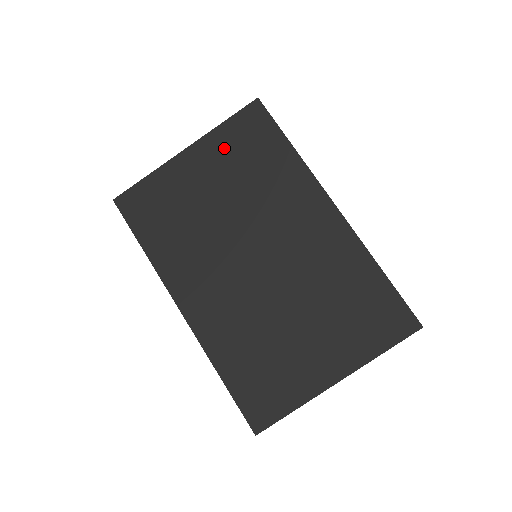
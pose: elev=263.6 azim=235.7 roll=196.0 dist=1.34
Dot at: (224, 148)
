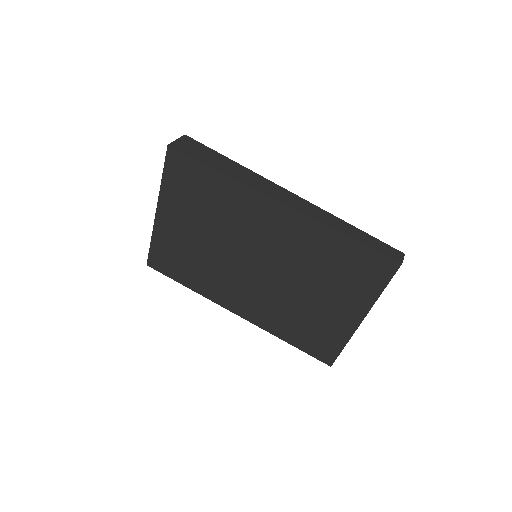
Dot at: (177, 198)
